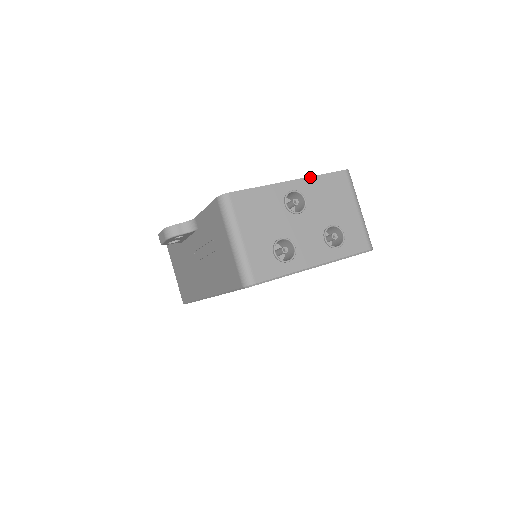
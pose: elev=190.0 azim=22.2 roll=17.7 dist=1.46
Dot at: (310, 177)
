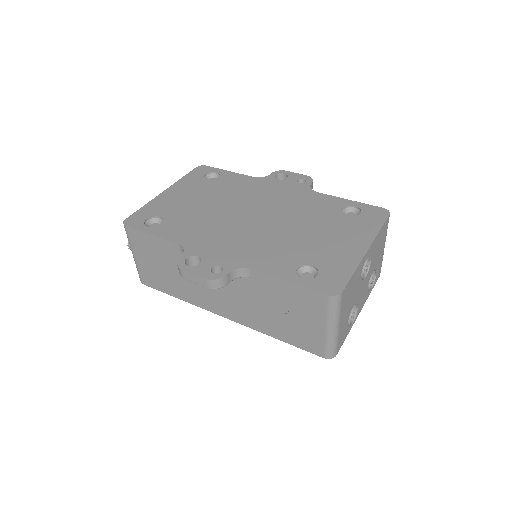
Dot at: (376, 237)
